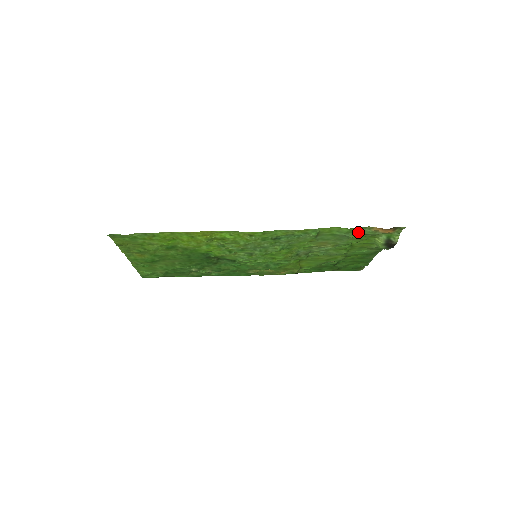
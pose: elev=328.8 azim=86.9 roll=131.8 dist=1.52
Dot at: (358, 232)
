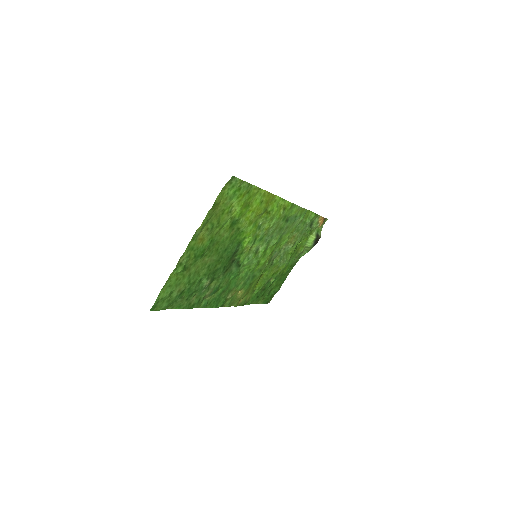
Dot at: (311, 223)
